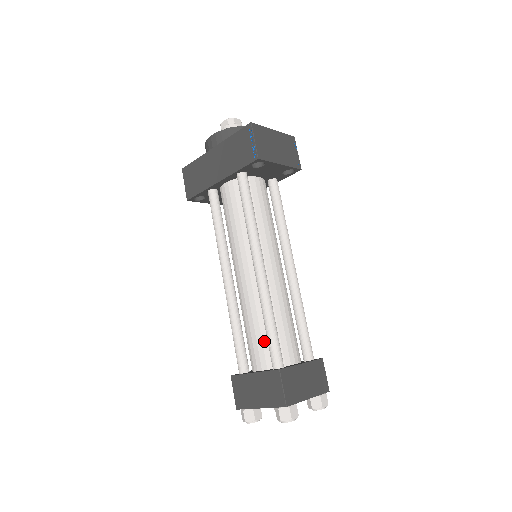
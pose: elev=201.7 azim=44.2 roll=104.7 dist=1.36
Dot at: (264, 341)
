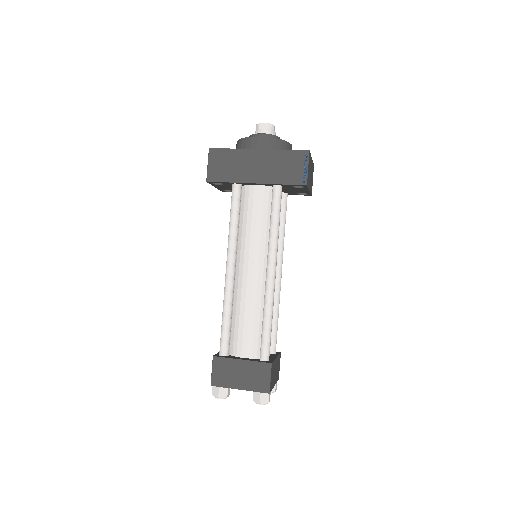
Dot at: (255, 334)
